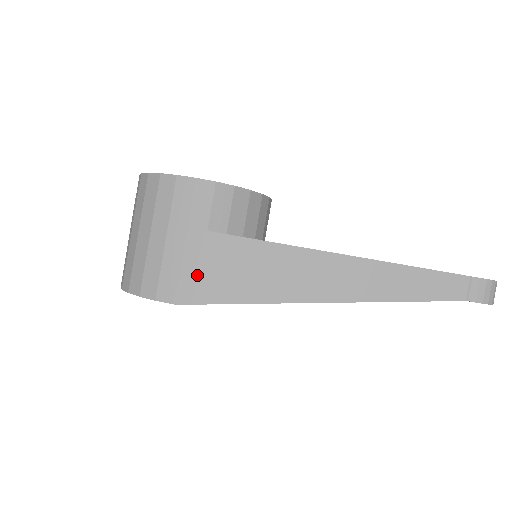
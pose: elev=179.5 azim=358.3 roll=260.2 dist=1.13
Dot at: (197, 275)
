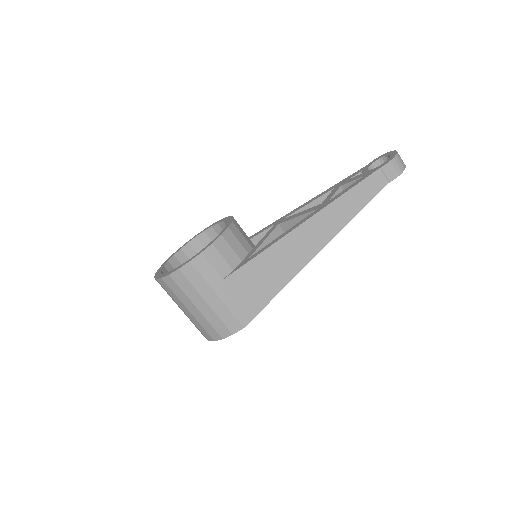
Dot at: (240, 304)
